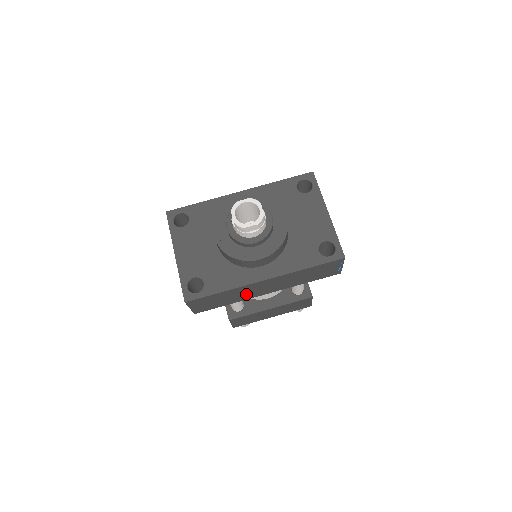
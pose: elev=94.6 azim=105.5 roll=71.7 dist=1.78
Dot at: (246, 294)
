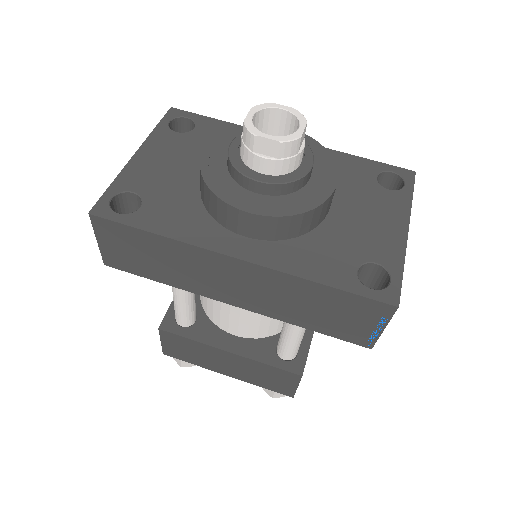
Dot at: (196, 276)
